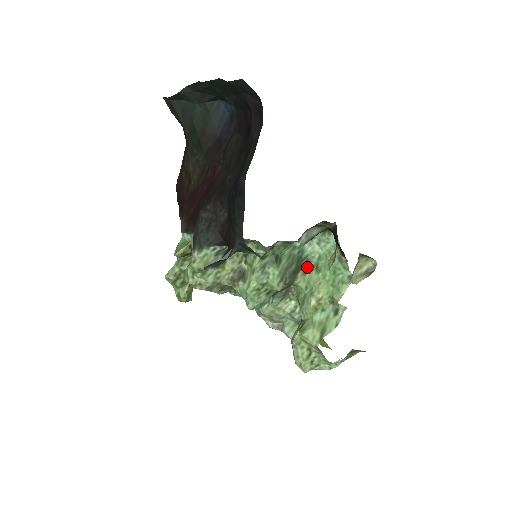
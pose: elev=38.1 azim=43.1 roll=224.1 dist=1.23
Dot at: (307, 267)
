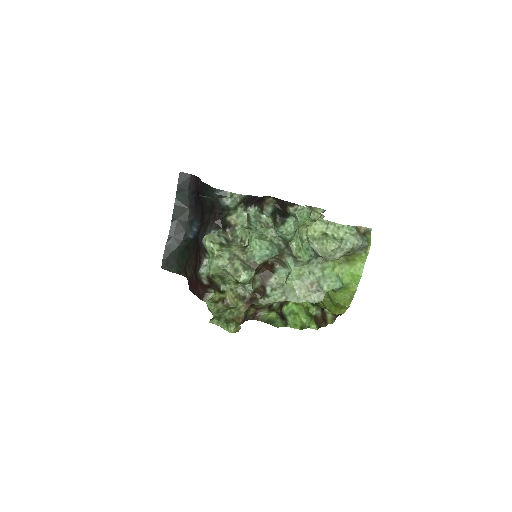
Dot at: (291, 240)
